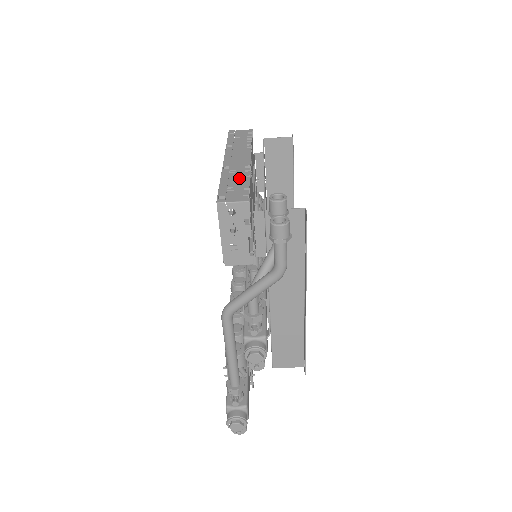
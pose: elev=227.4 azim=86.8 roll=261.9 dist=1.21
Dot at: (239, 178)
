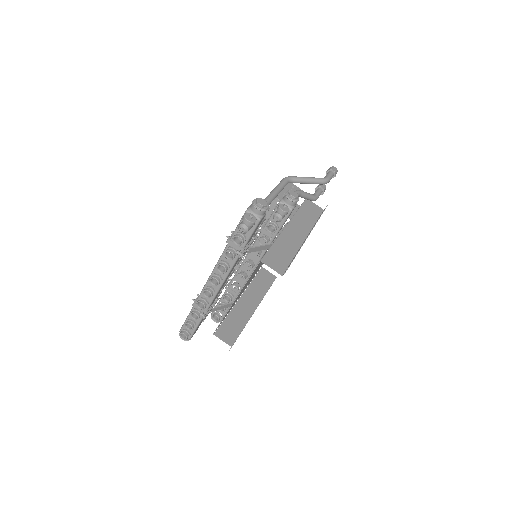
Dot at: occluded
